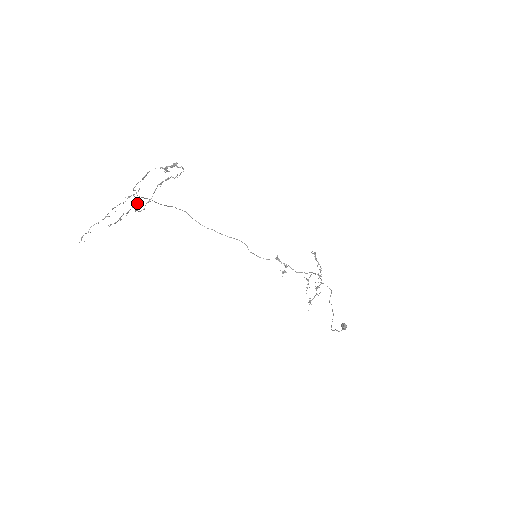
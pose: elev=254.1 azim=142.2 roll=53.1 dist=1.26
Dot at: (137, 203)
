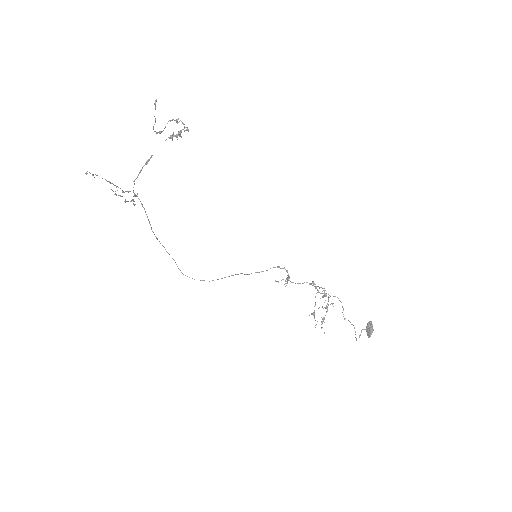
Dot at: (134, 204)
